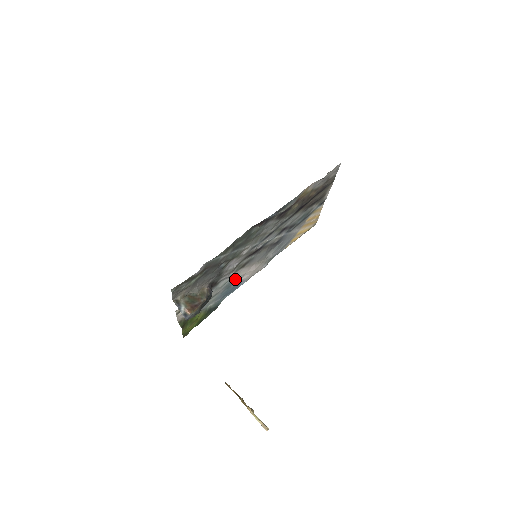
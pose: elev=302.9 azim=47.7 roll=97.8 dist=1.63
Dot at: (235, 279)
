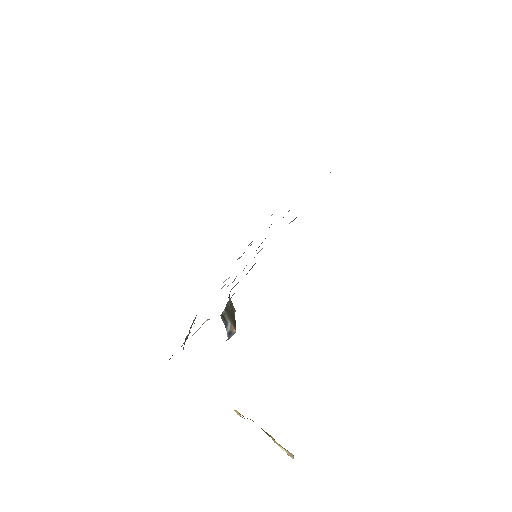
Dot at: (225, 284)
